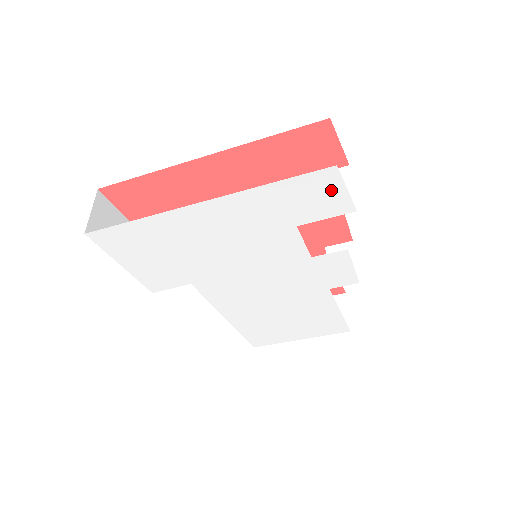
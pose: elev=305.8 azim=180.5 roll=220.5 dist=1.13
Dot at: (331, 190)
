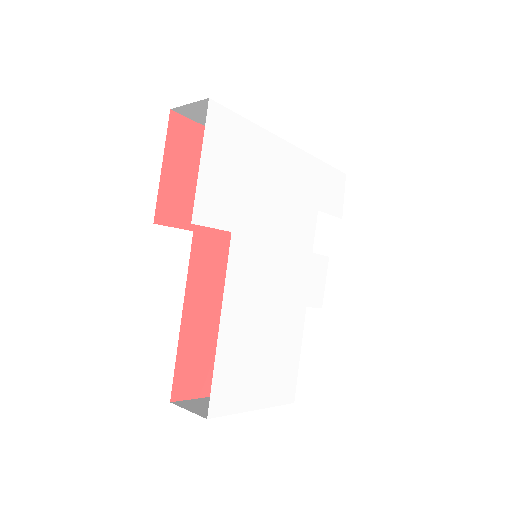
Dot at: (339, 191)
